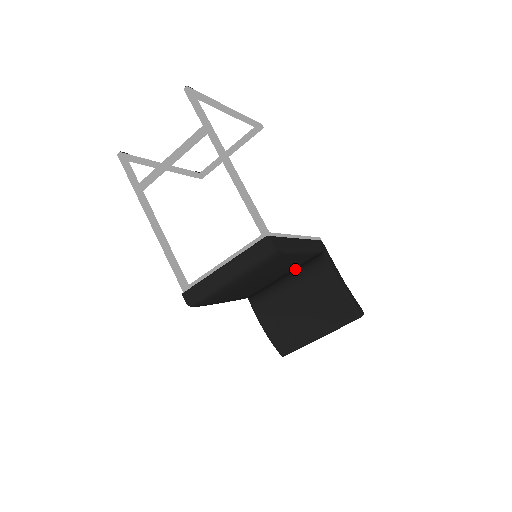
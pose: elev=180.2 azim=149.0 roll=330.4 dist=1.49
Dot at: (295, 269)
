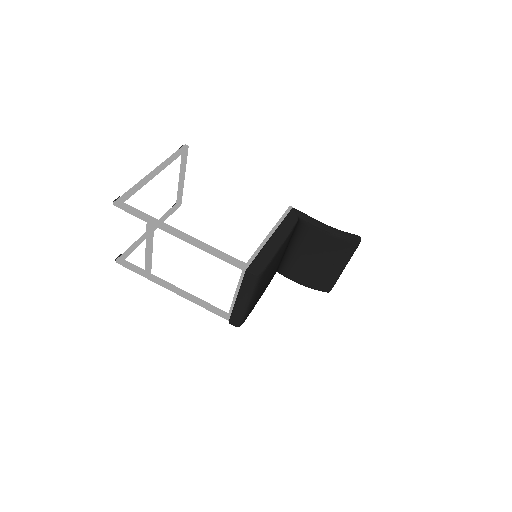
Dot at: (290, 239)
